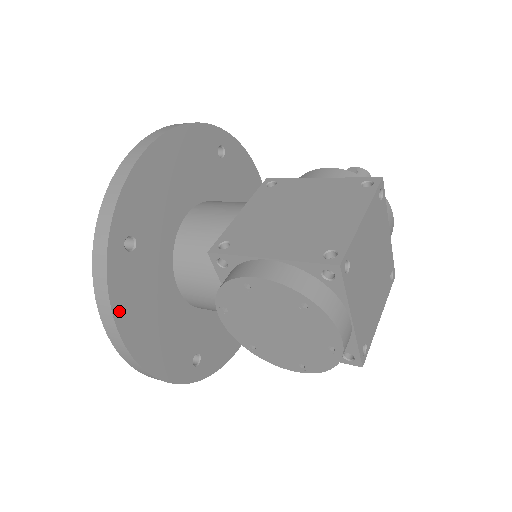
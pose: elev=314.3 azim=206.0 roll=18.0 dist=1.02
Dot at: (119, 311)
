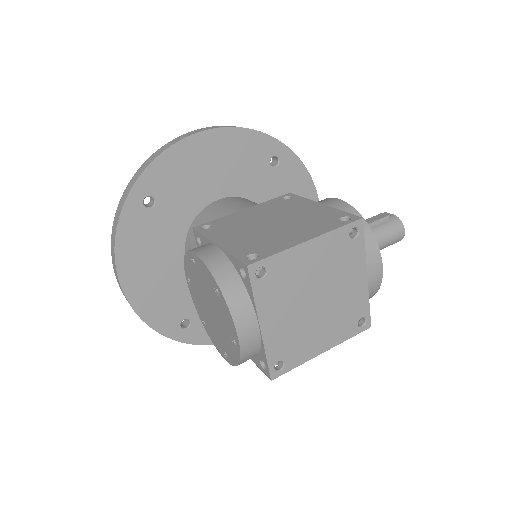
Dot at: (121, 248)
